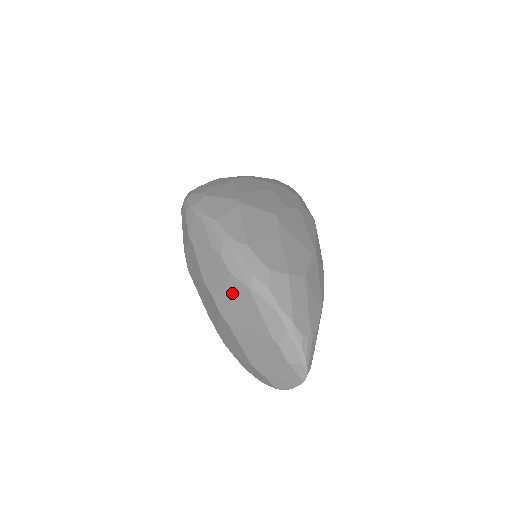
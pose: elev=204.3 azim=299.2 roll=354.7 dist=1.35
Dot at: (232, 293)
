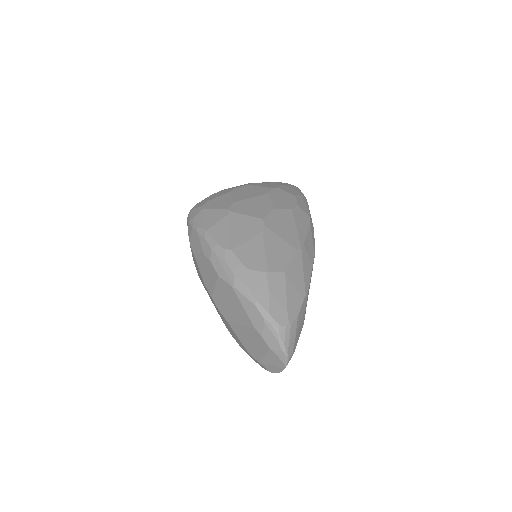
Dot at: (222, 292)
